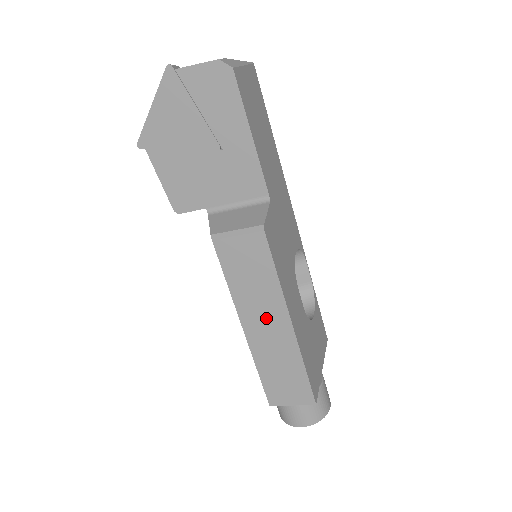
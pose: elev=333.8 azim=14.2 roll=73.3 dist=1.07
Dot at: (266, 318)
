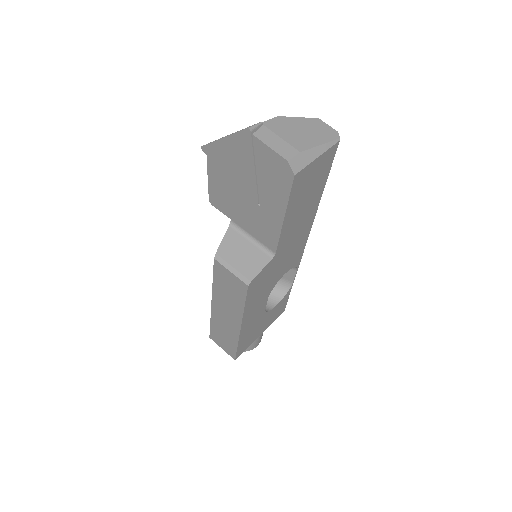
Dot at: (227, 312)
